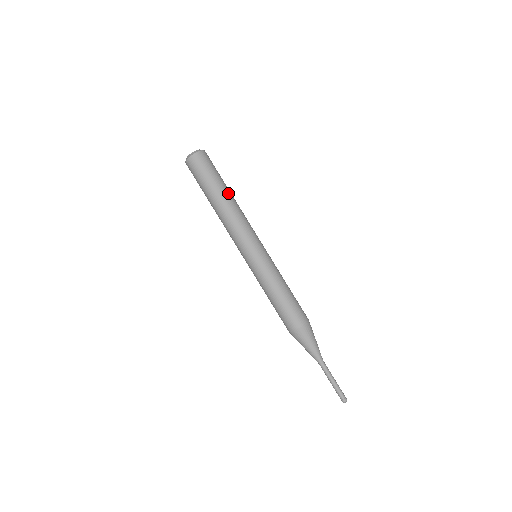
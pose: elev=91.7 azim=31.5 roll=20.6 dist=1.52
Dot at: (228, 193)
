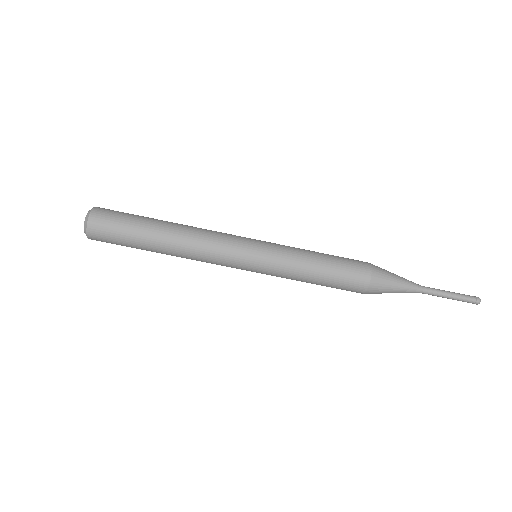
Dot at: (161, 235)
